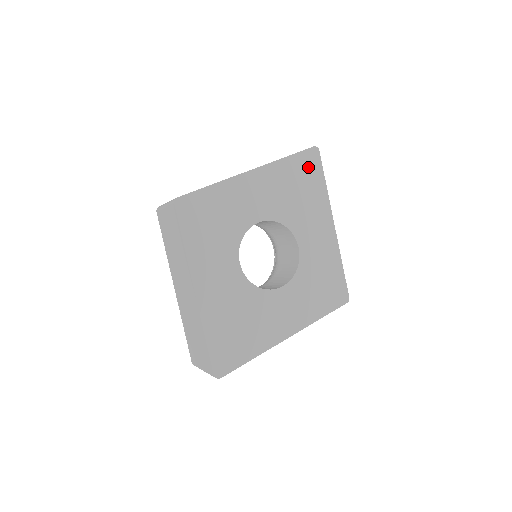
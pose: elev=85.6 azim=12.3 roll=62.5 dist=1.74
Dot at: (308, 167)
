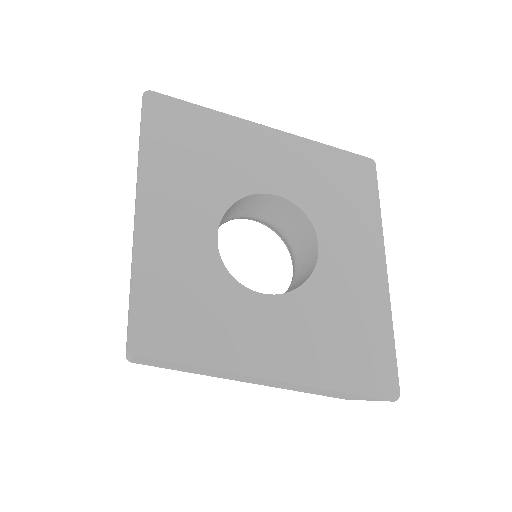
Dot at: (169, 121)
